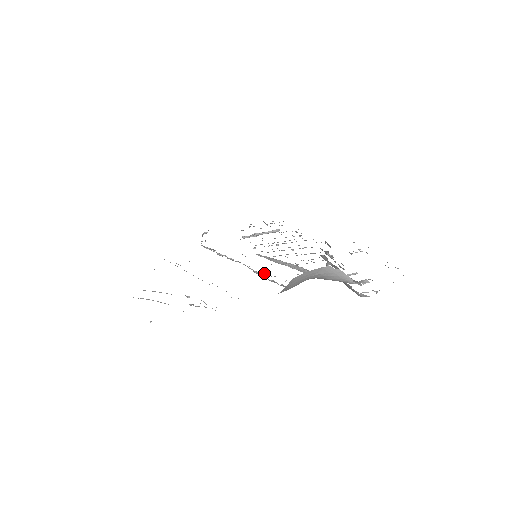
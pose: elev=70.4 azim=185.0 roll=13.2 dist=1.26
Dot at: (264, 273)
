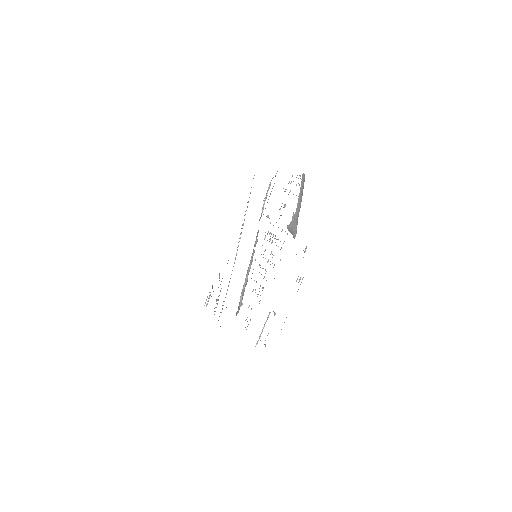
Dot at: (246, 284)
